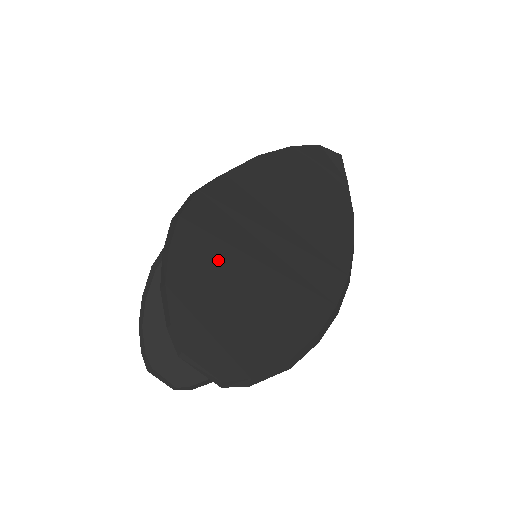
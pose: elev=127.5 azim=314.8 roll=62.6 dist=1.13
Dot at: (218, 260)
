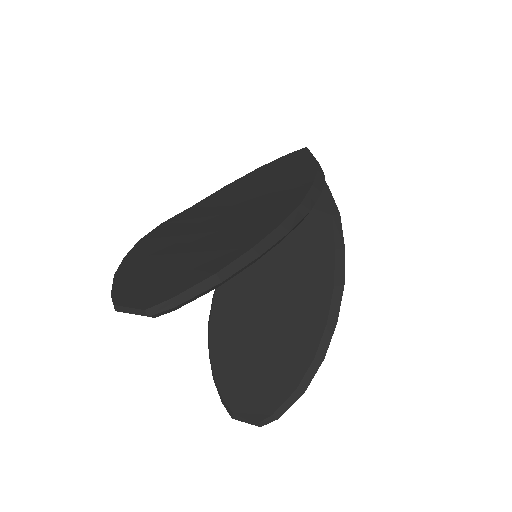
Dot at: (163, 247)
